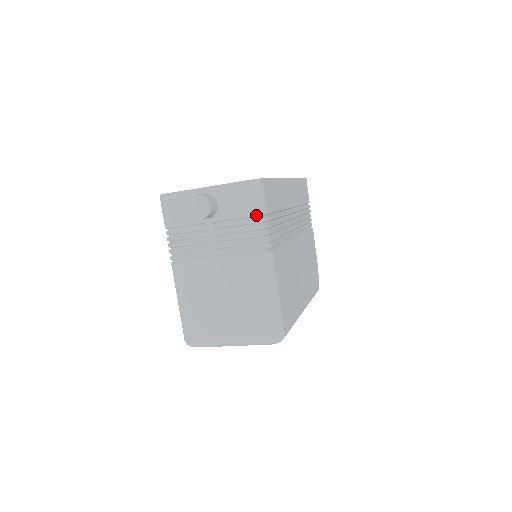
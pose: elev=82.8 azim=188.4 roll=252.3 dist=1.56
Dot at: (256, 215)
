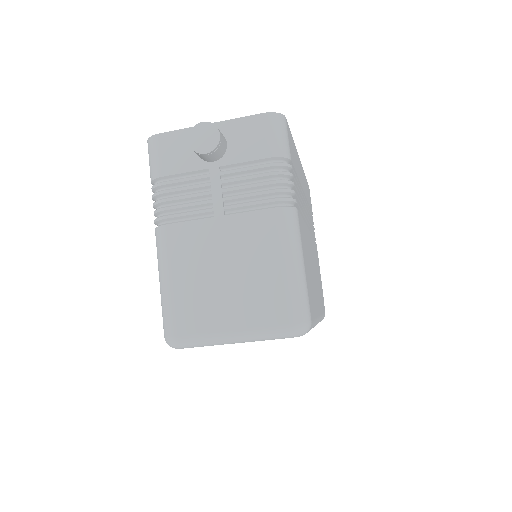
Dot at: (278, 156)
